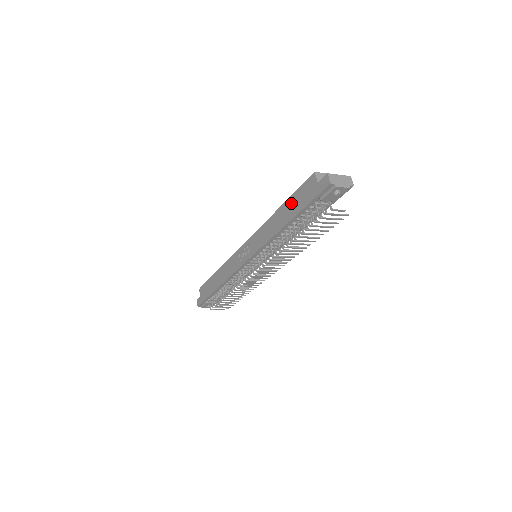
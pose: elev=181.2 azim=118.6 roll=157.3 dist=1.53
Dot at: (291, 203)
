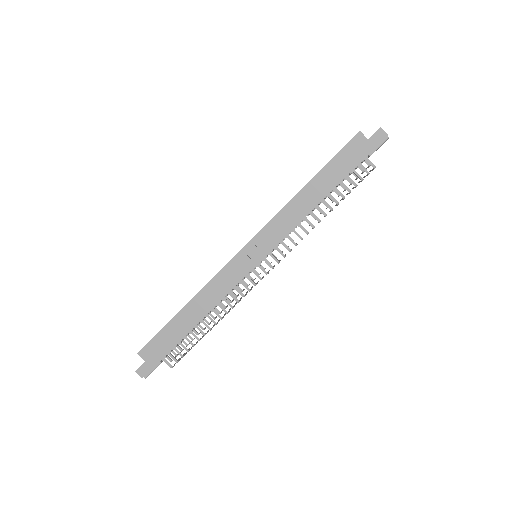
Dot at: (330, 170)
